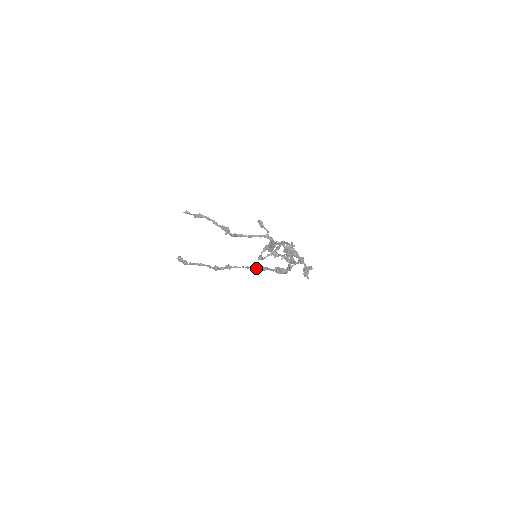
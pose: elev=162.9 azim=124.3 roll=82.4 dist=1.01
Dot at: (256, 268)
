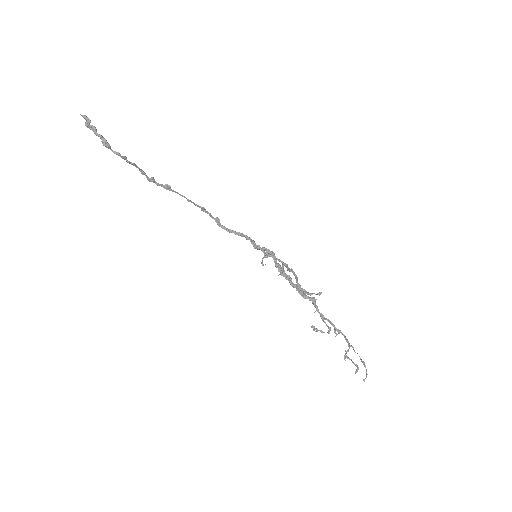
Dot at: (198, 206)
